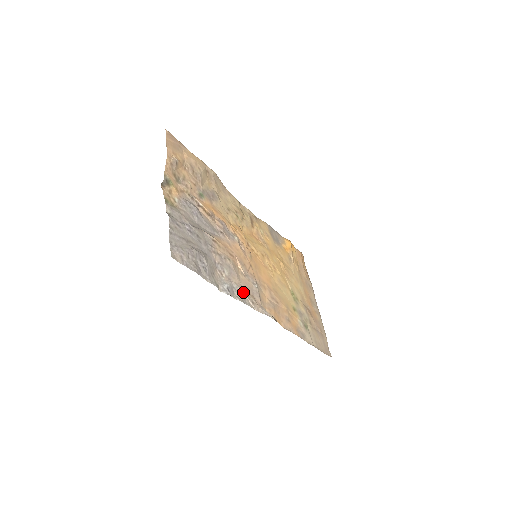
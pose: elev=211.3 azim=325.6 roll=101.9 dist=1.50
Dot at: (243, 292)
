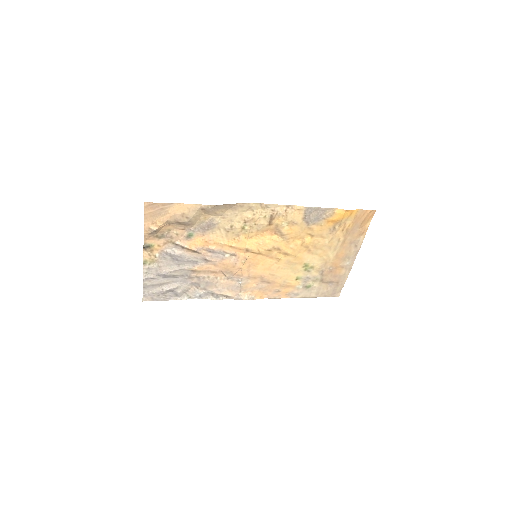
Dot at: (217, 293)
